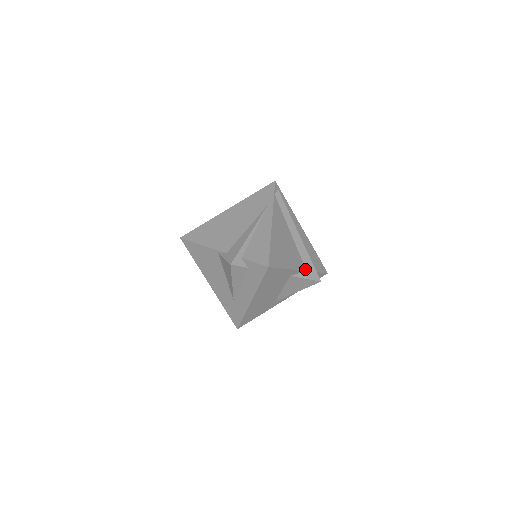
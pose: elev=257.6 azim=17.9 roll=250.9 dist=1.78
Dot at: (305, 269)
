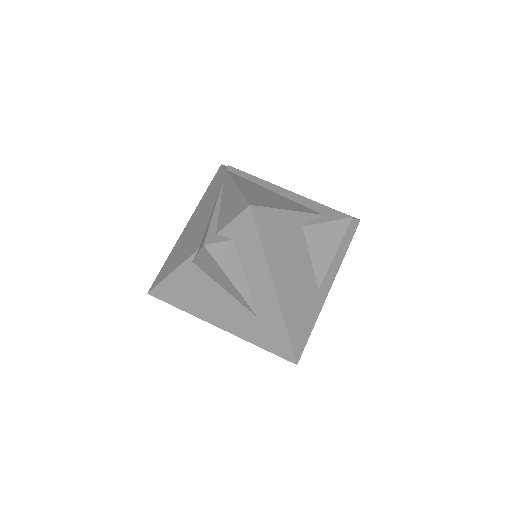
Dot at: (319, 214)
